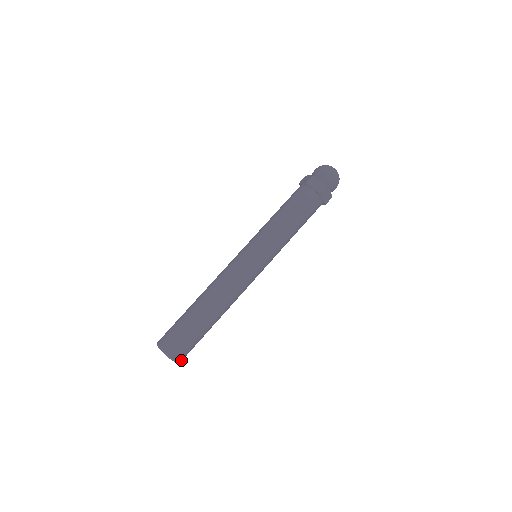
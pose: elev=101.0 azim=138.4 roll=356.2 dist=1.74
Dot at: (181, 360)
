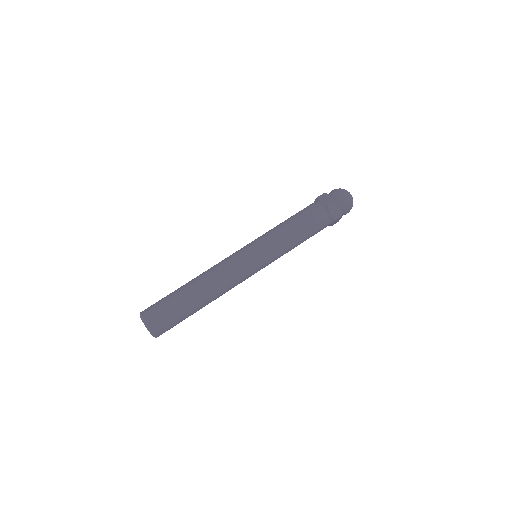
Dot at: occluded
